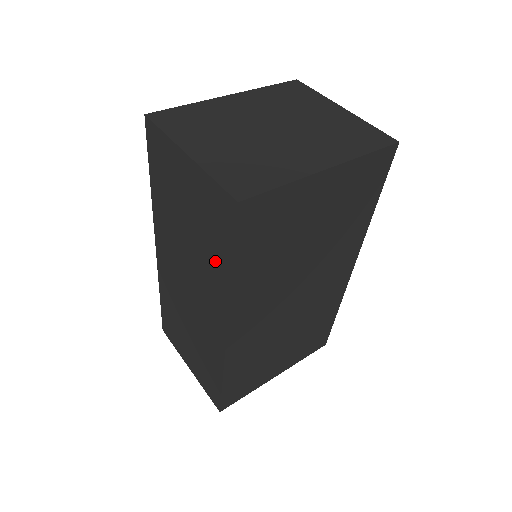
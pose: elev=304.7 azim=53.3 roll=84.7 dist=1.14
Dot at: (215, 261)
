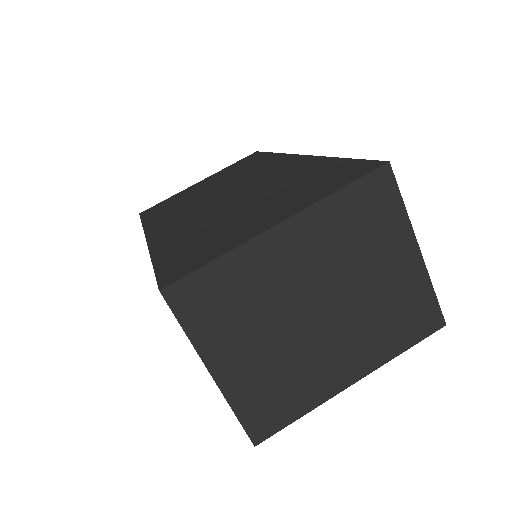
Dot at: occluded
